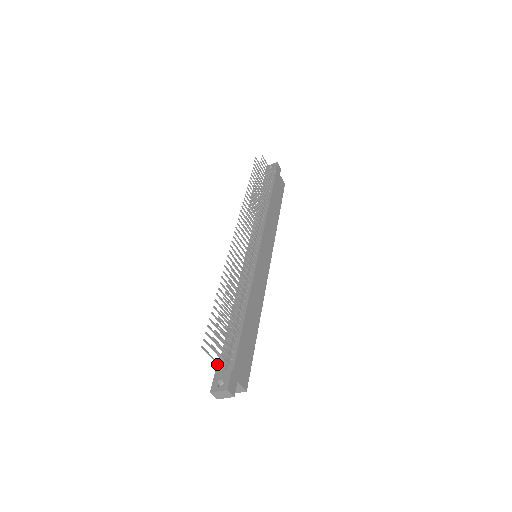
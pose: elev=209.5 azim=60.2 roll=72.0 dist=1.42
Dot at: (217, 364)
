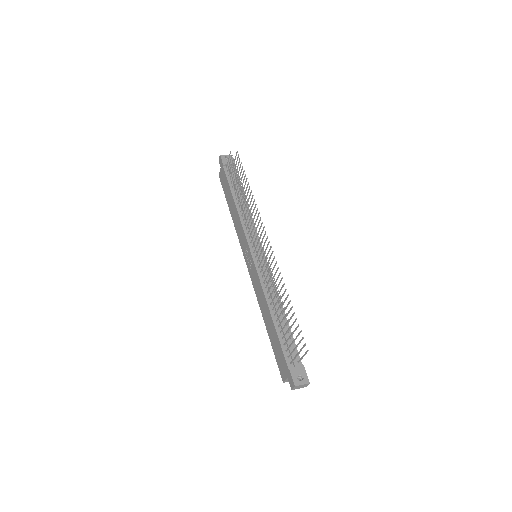
Dot at: (292, 362)
